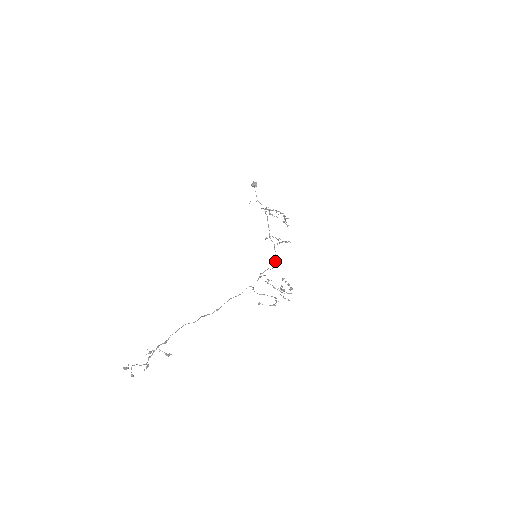
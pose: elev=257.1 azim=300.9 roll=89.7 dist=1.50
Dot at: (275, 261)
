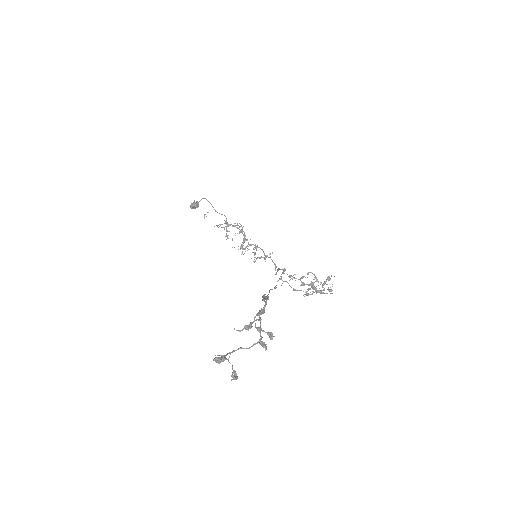
Dot at: (276, 266)
